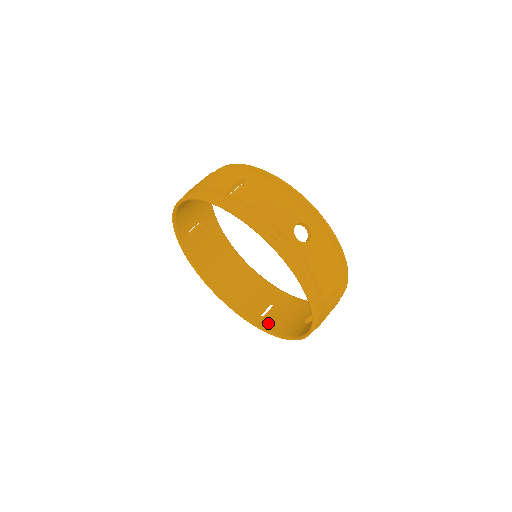
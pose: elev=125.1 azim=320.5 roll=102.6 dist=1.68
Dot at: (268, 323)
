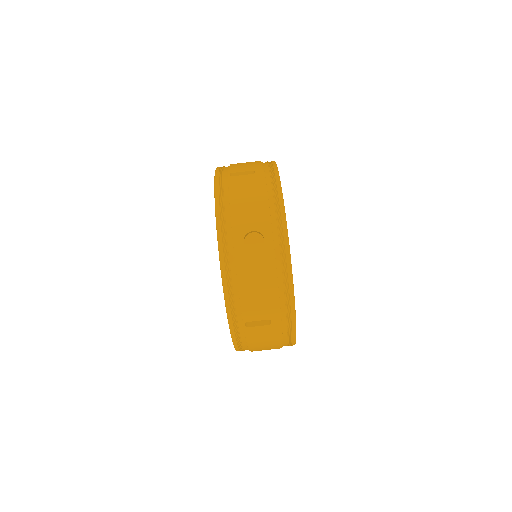
Dot at: occluded
